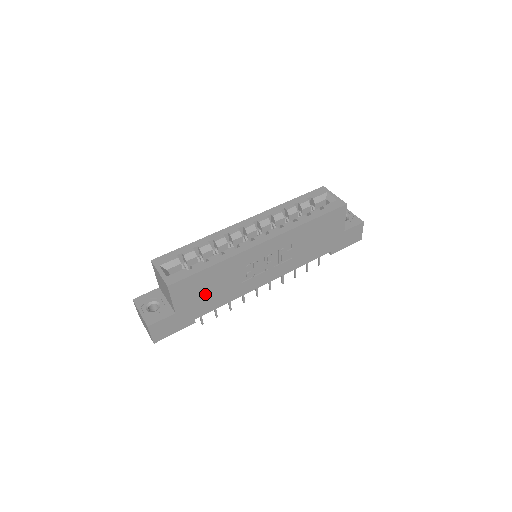
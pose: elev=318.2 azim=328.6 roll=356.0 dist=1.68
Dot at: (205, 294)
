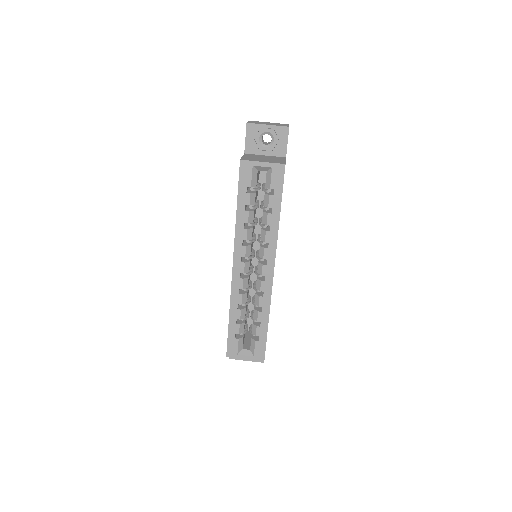
Dot at: occluded
